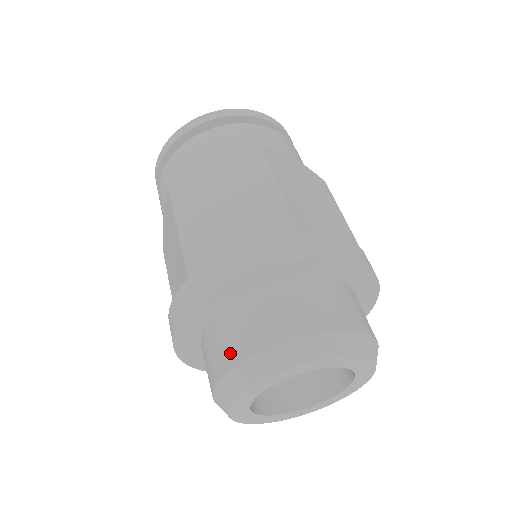
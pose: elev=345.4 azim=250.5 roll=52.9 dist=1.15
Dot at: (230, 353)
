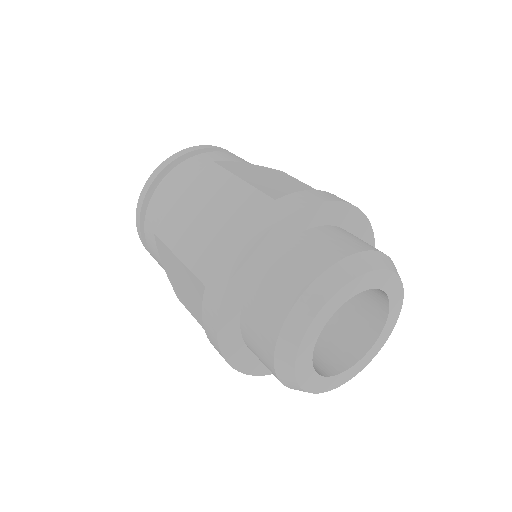
Dot at: (270, 324)
